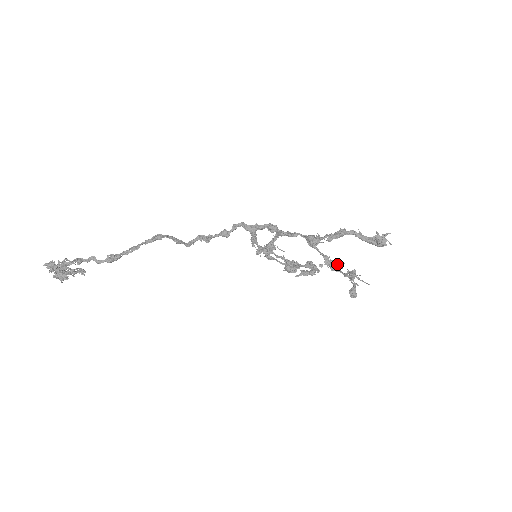
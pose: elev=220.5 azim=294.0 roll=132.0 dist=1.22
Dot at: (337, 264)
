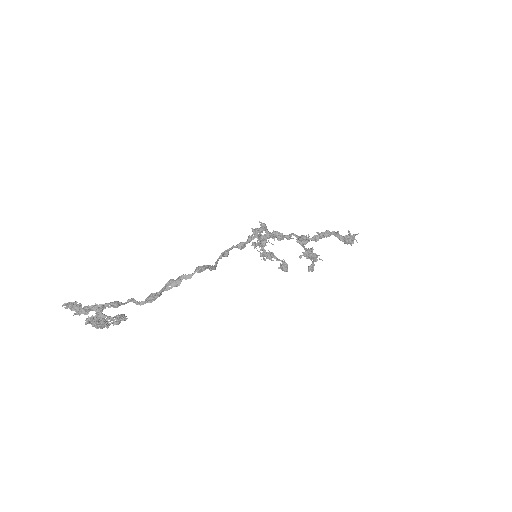
Dot at: (313, 255)
